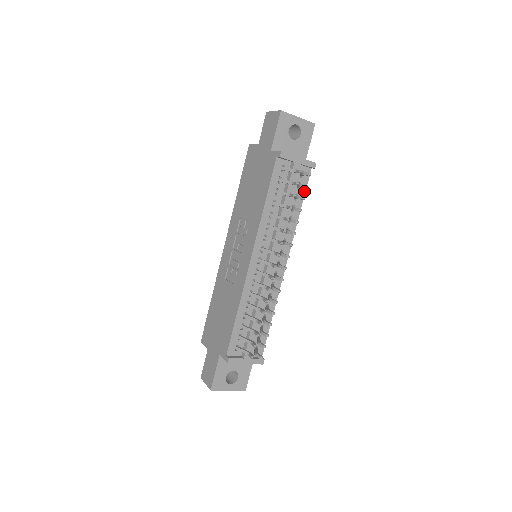
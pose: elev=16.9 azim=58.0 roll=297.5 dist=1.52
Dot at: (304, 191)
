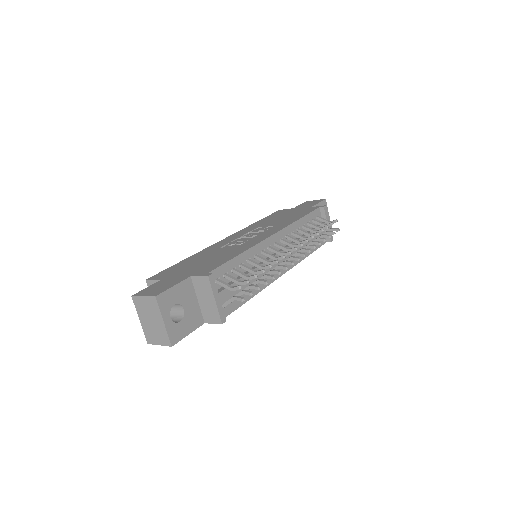
Dot at: (317, 247)
